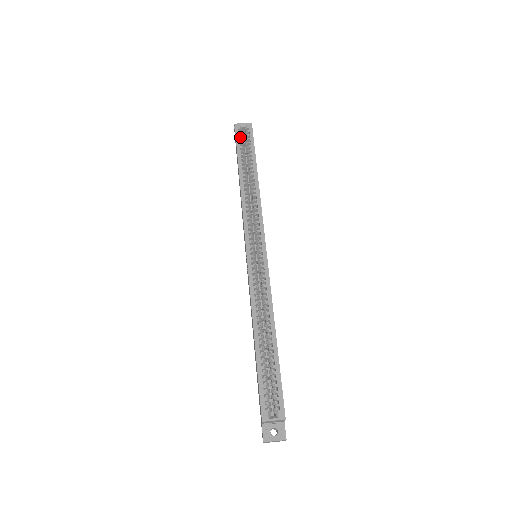
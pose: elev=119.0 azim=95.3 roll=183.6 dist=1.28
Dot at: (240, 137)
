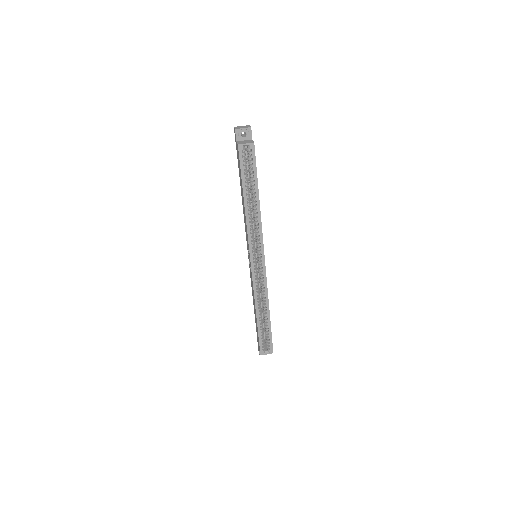
Dot at: (243, 158)
